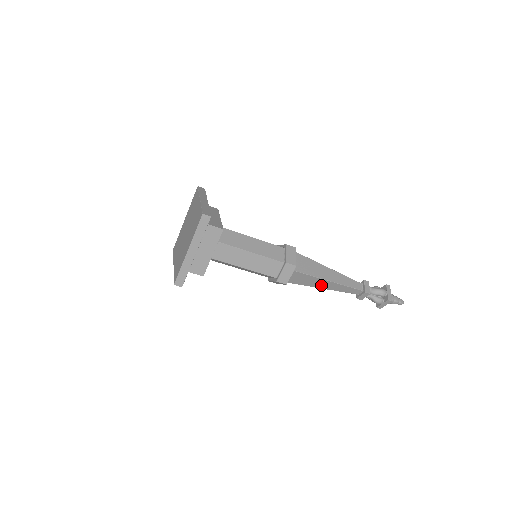
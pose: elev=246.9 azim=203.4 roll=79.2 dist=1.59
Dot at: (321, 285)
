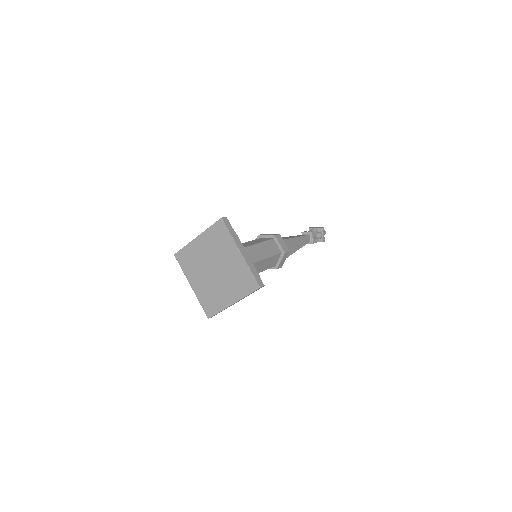
Dot at: (296, 246)
